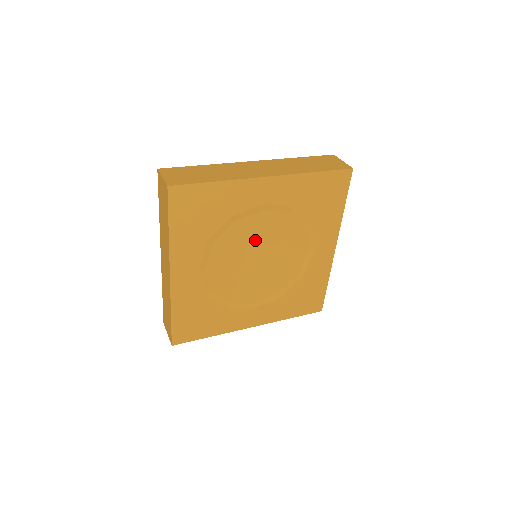
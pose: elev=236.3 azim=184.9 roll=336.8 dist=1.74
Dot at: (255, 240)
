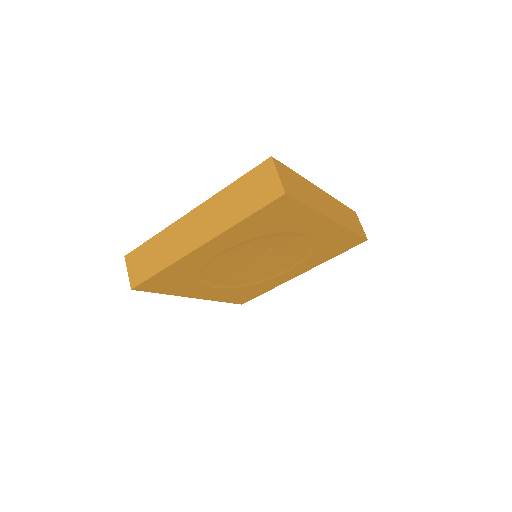
Dot at: (273, 250)
